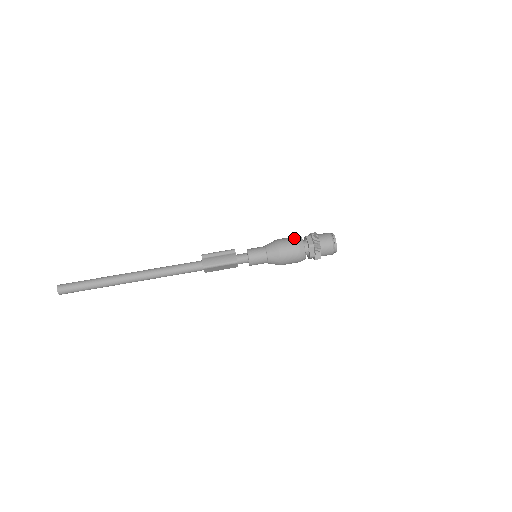
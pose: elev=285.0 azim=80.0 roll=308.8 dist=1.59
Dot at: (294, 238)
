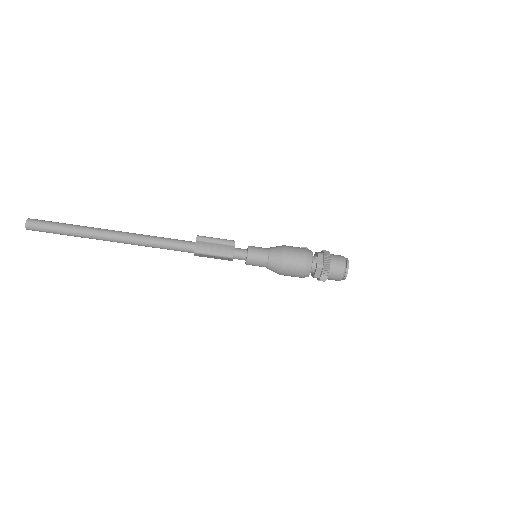
Dot at: (304, 251)
